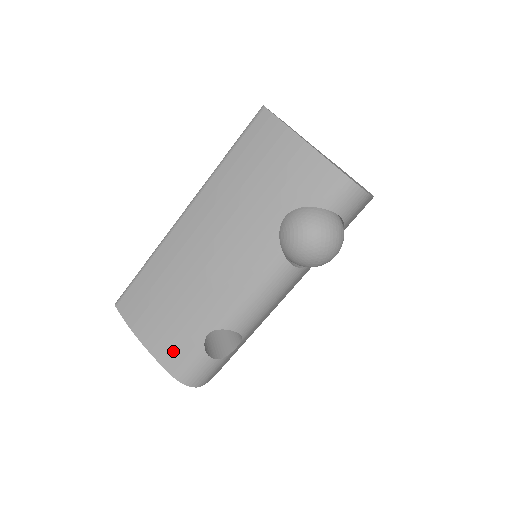
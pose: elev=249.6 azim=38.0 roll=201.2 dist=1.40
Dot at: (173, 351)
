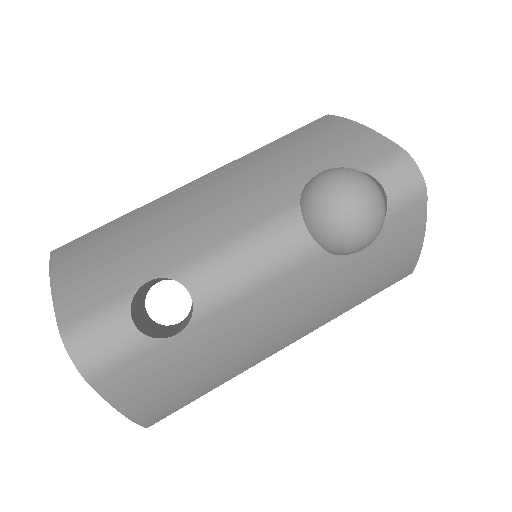
Dot at: (86, 295)
